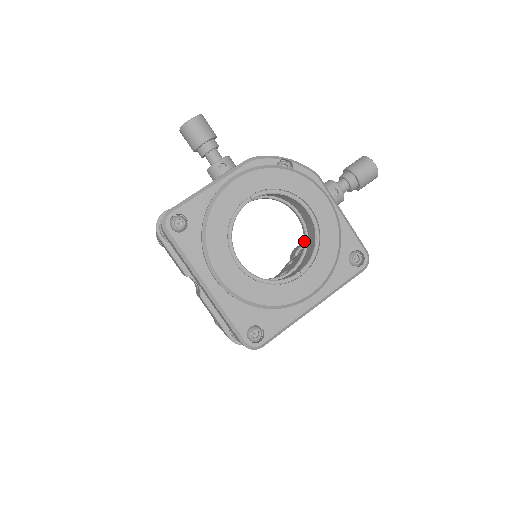
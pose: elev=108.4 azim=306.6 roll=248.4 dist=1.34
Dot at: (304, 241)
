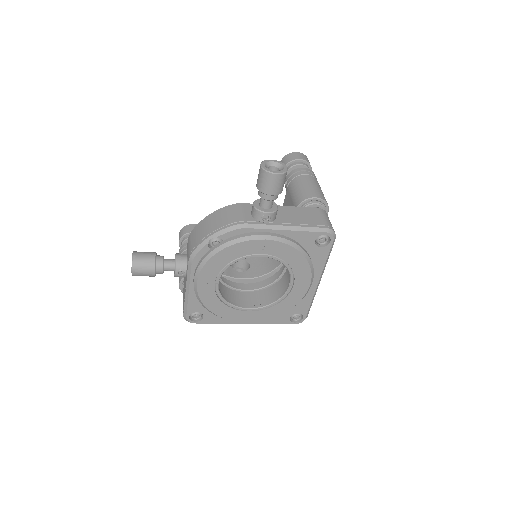
Dot at: occluded
